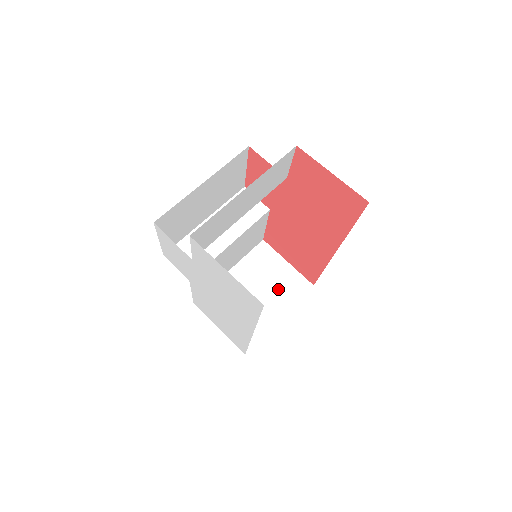
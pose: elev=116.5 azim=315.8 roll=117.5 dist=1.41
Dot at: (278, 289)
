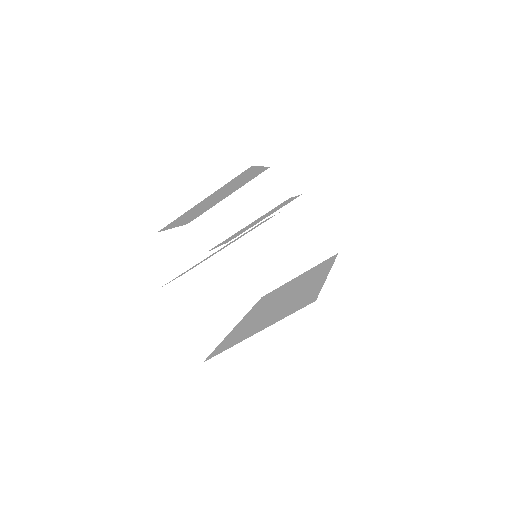
Dot at: (304, 248)
